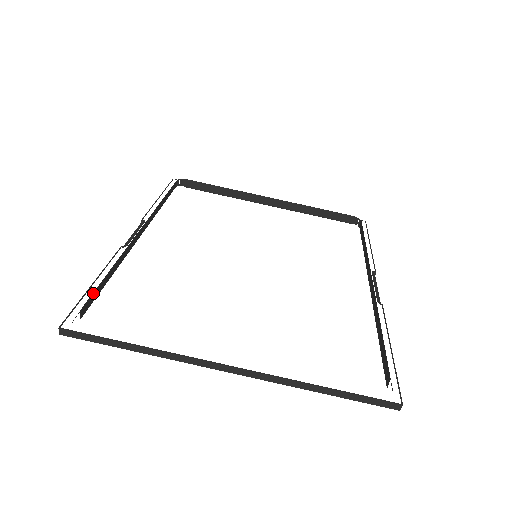
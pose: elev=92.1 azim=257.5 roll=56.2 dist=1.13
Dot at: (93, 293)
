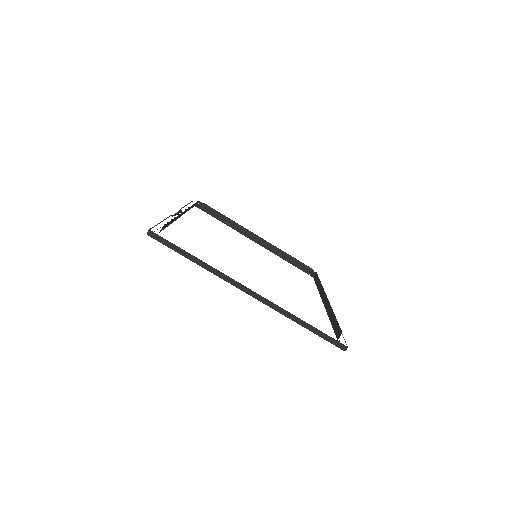
Dot at: (167, 223)
